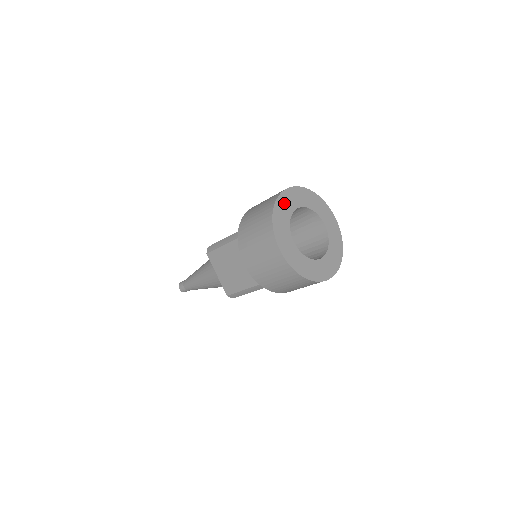
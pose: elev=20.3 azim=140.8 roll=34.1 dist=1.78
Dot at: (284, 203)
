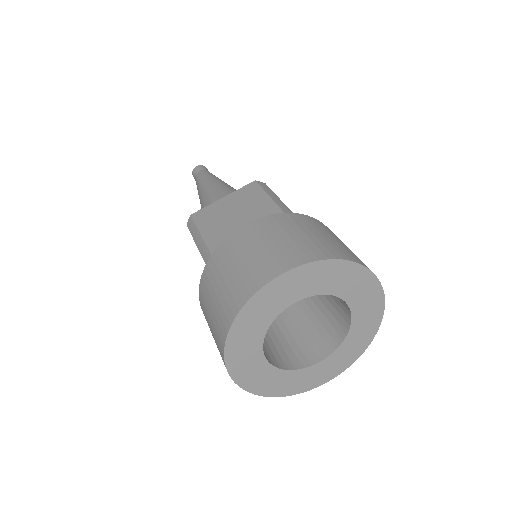
Dot at: (262, 305)
